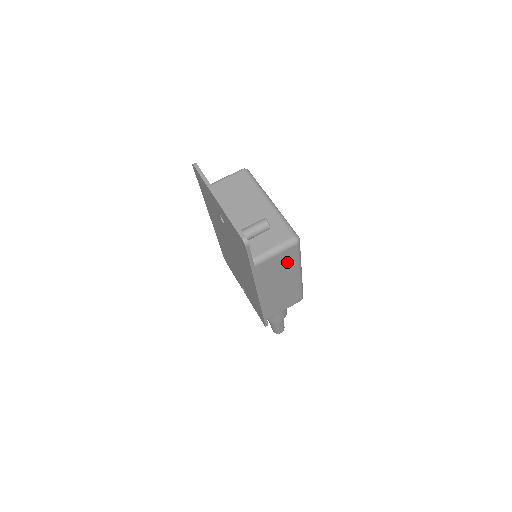
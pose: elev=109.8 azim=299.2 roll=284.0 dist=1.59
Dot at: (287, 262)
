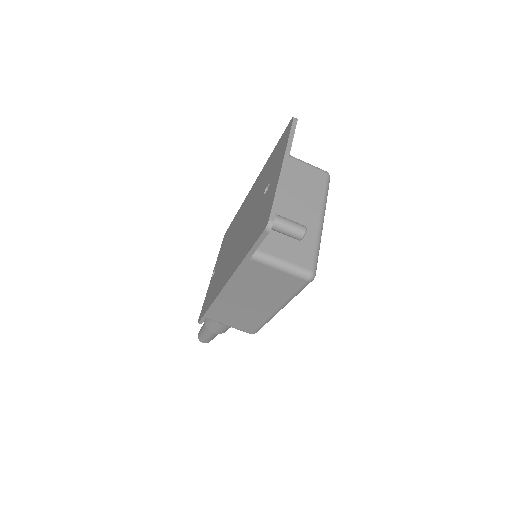
Dot at: (280, 287)
